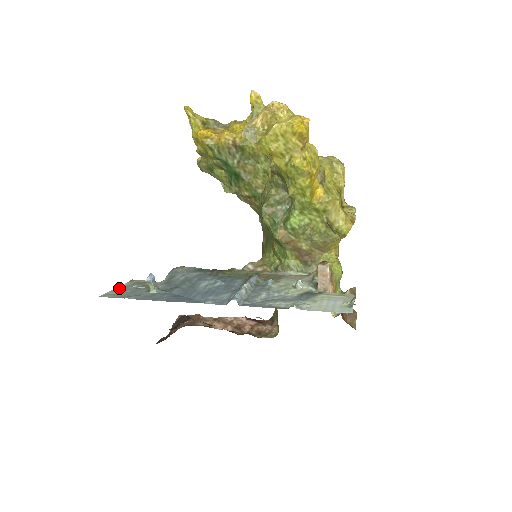
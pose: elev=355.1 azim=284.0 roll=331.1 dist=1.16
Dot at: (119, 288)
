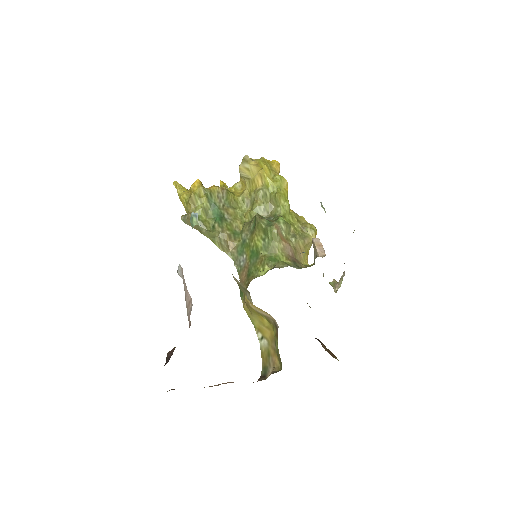
Dot at: occluded
